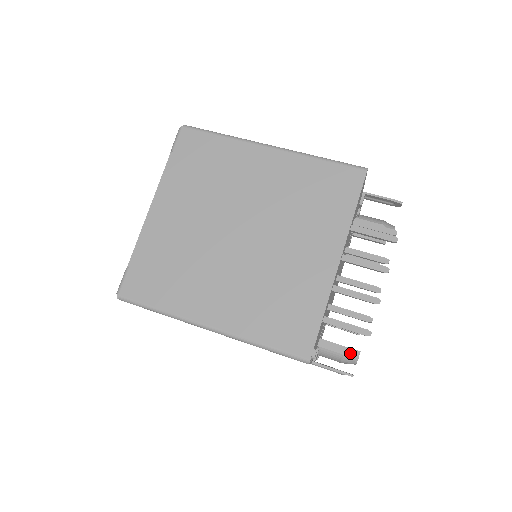
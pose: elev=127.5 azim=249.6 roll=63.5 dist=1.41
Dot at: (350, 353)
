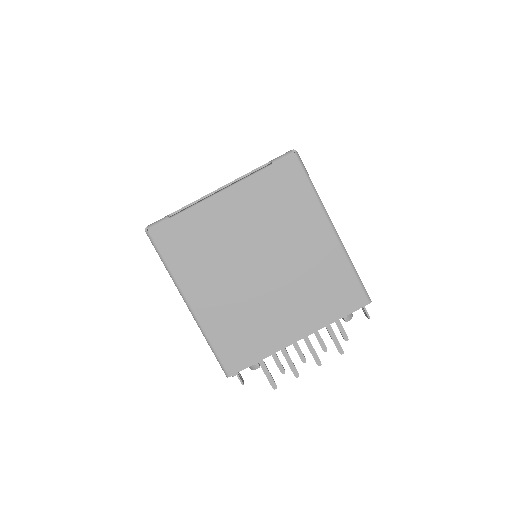
Dot at: occluded
